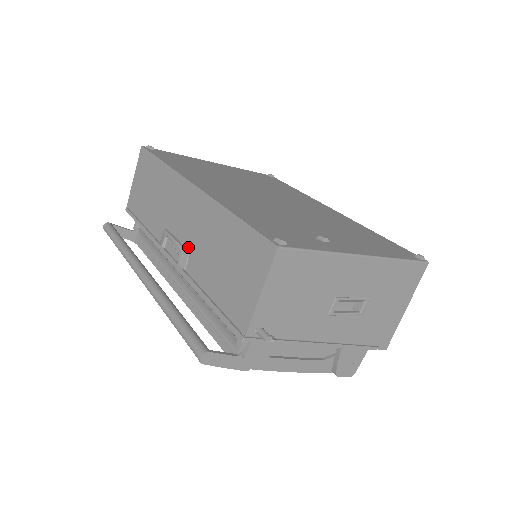
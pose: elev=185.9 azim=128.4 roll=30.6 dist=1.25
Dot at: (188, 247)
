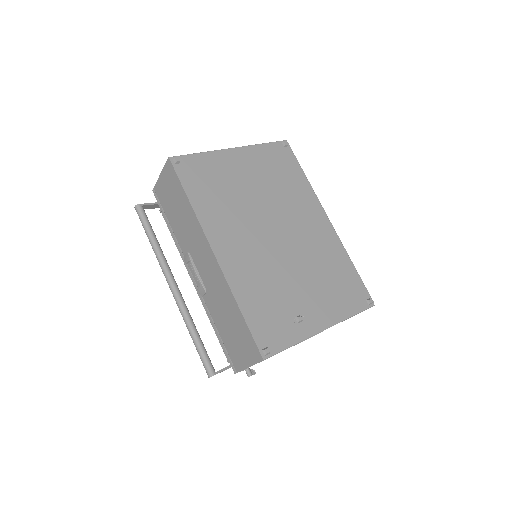
Dot at: (206, 287)
